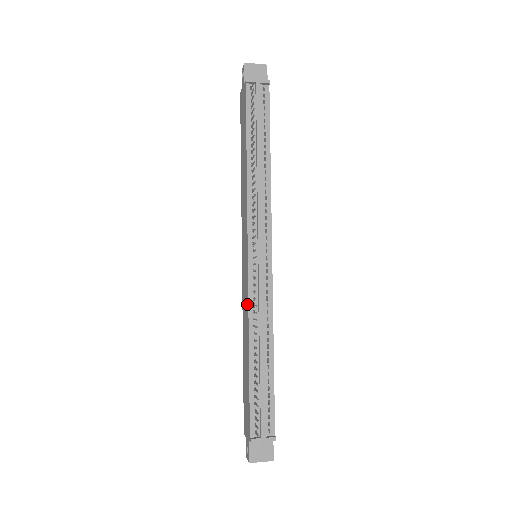
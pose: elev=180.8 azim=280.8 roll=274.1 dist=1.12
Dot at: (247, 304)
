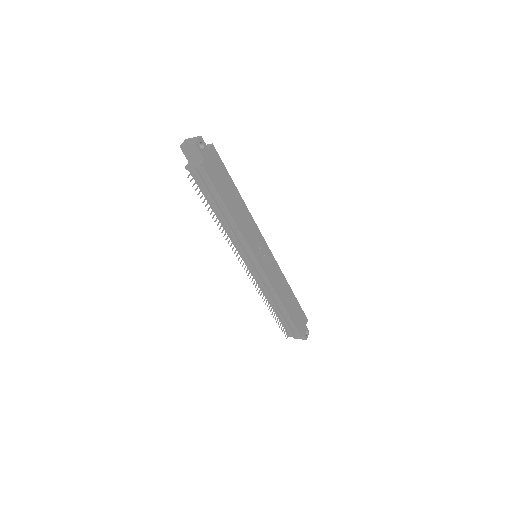
Dot at: occluded
